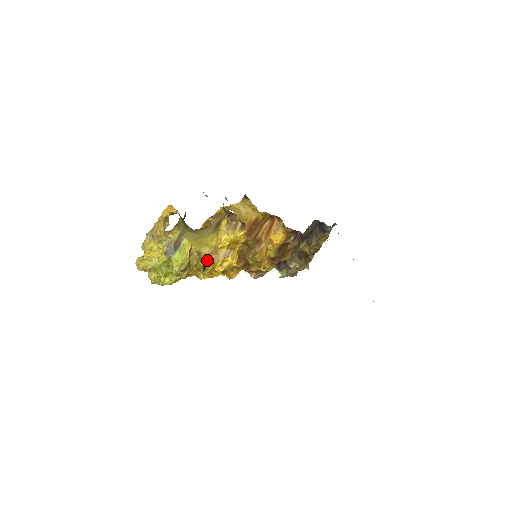
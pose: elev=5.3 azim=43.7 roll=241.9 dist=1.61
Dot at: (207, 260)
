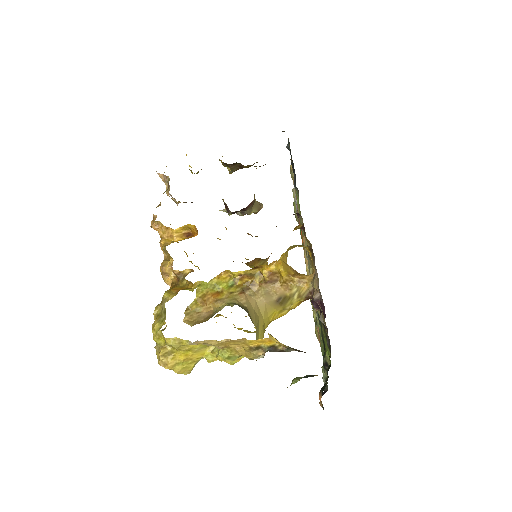
Dot at: occluded
